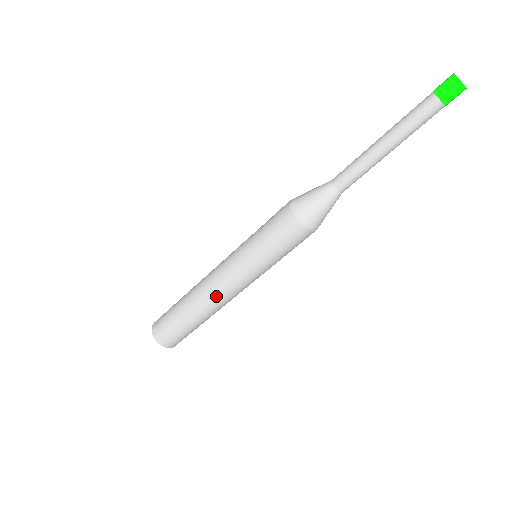
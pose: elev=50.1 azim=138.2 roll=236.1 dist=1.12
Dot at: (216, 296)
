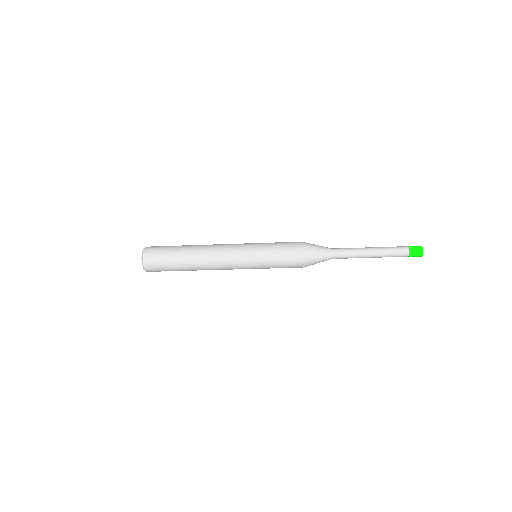
Dot at: (215, 263)
